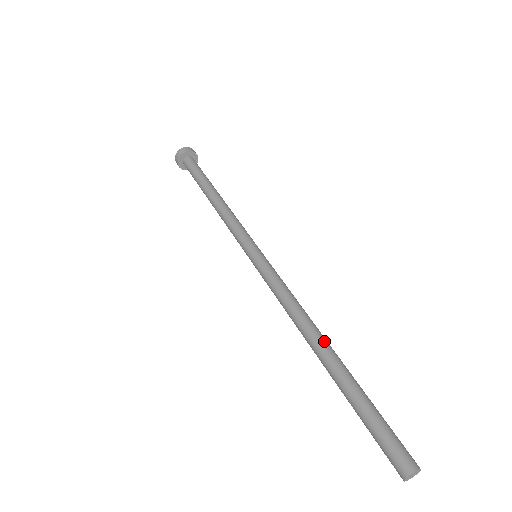
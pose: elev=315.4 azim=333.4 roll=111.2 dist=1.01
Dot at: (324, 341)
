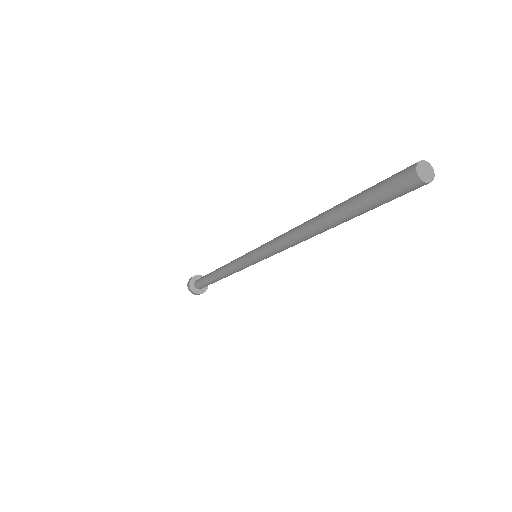
Dot at: (314, 217)
